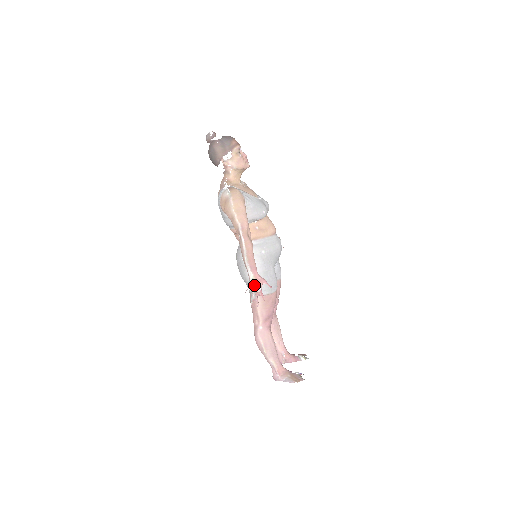
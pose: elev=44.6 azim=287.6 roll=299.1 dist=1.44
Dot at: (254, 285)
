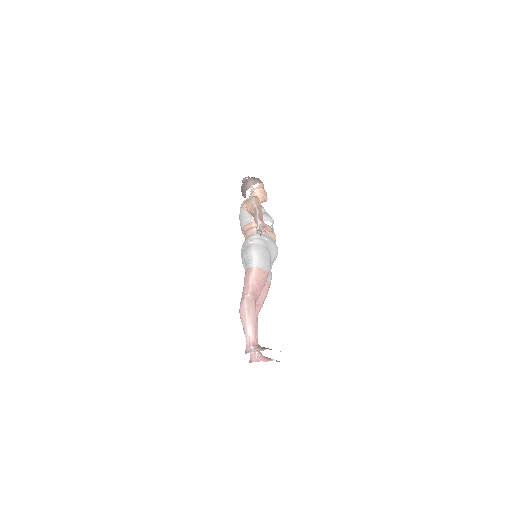
Dot at: (260, 227)
